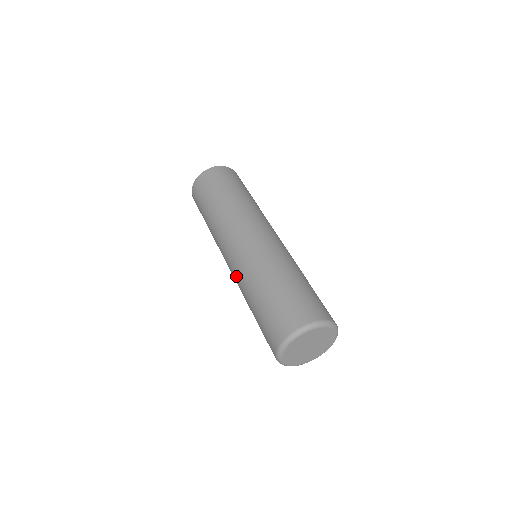
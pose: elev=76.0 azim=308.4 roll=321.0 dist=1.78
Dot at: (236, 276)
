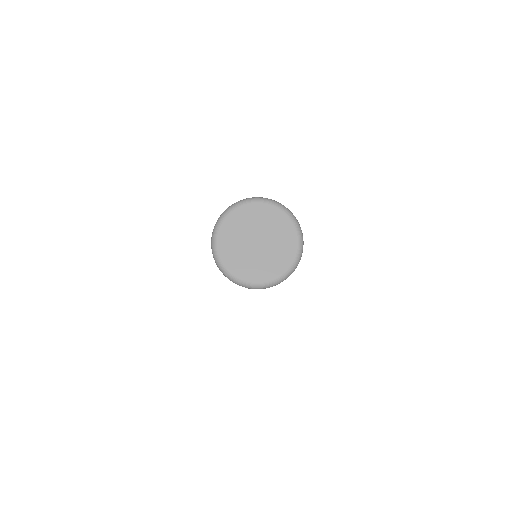
Dot at: occluded
